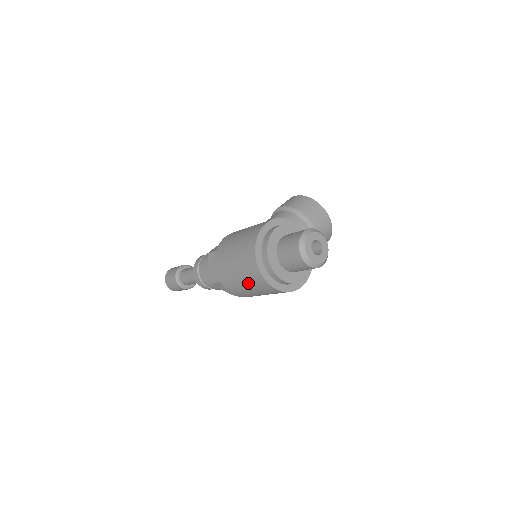
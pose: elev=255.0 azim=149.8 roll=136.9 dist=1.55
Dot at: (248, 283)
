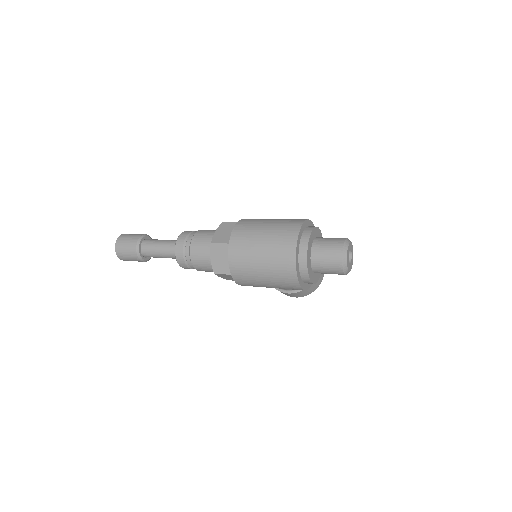
Dot at: (269, 250)
